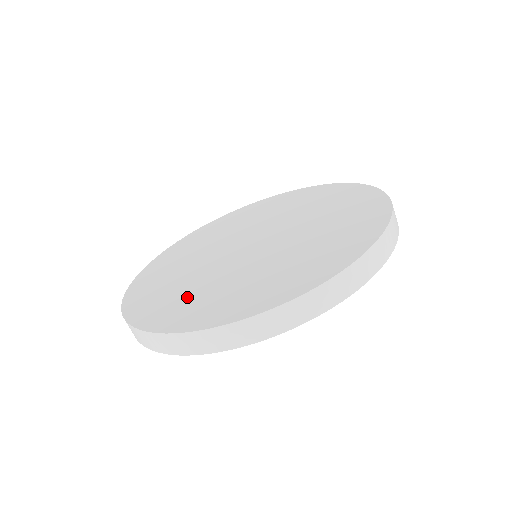
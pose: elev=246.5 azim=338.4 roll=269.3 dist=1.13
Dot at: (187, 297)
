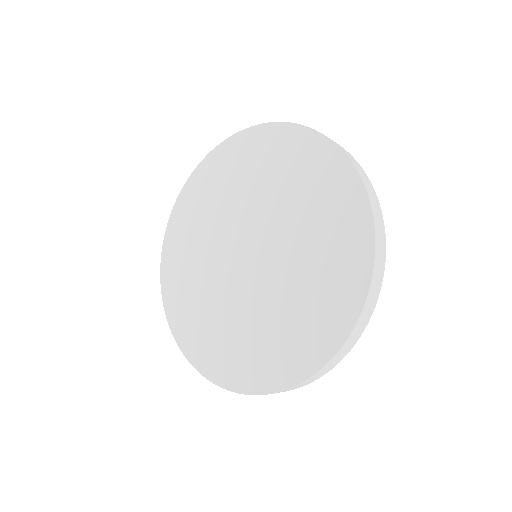
Dot at: (226, 340)
